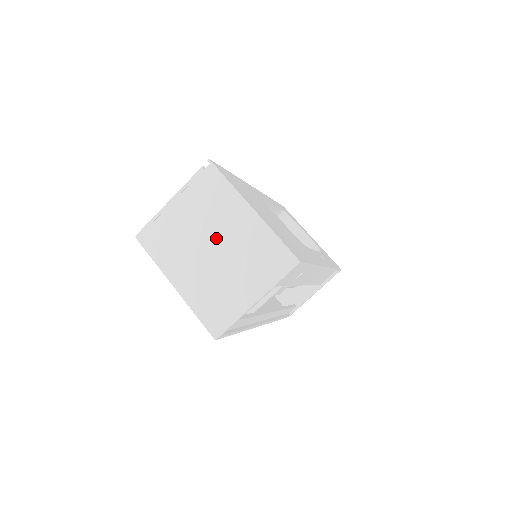
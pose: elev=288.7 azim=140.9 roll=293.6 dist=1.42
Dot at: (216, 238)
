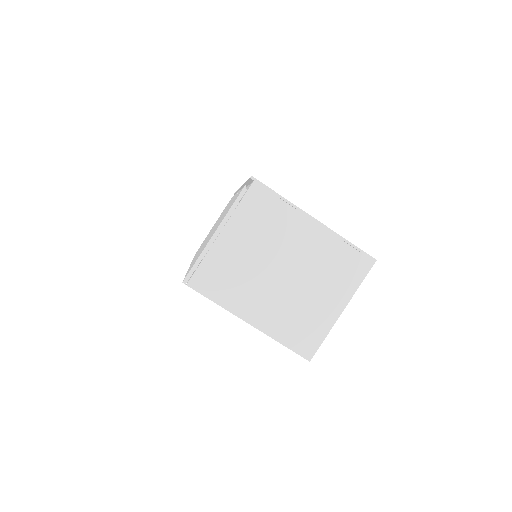
Dot at: (283, 259)
